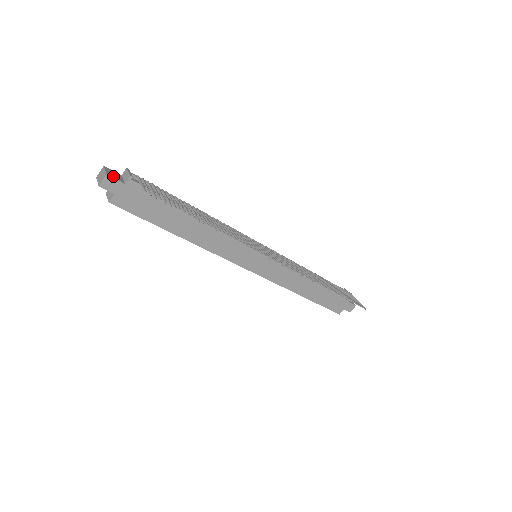
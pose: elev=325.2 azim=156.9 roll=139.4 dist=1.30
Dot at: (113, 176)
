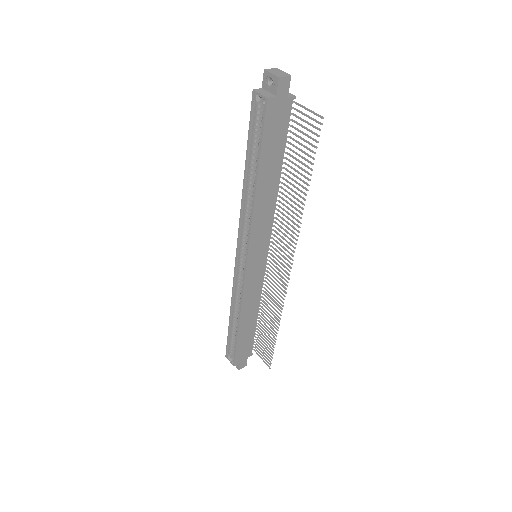
Dot at: (287, 82)
